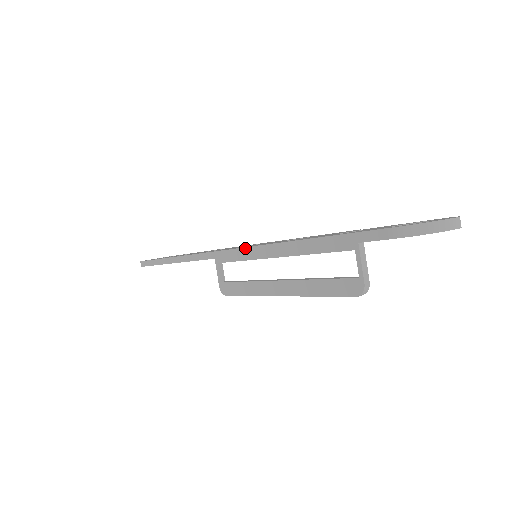
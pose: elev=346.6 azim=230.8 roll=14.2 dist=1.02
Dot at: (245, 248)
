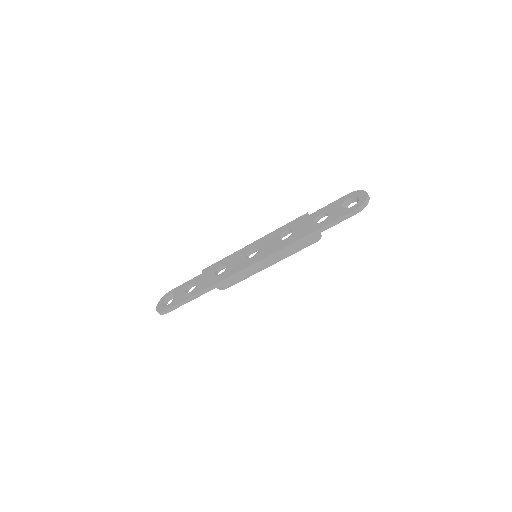
Dot at: (271, 255)
